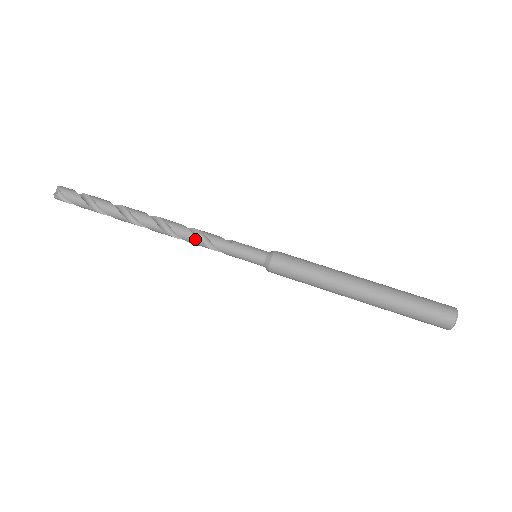
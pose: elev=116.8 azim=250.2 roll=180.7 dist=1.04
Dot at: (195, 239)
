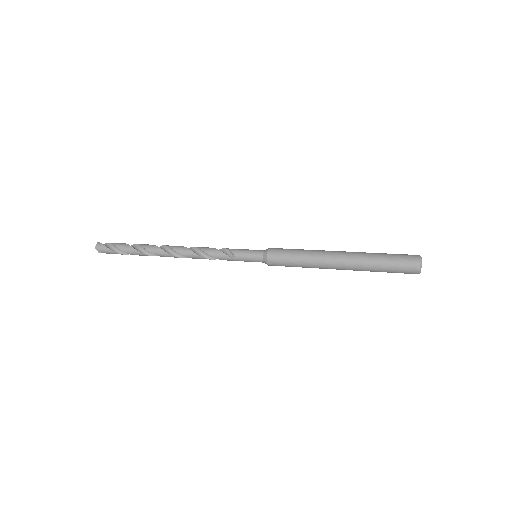
Dot at: (209, 248)
